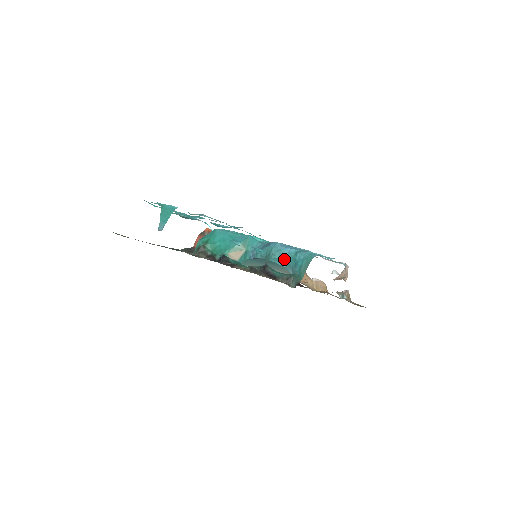
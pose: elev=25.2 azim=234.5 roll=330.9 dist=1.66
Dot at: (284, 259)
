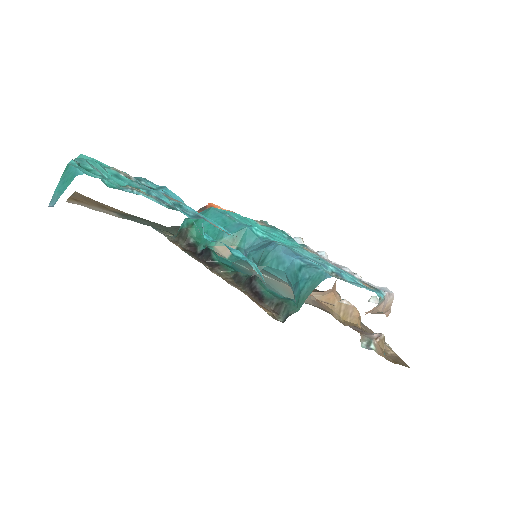
Dot at: (284, 272)
